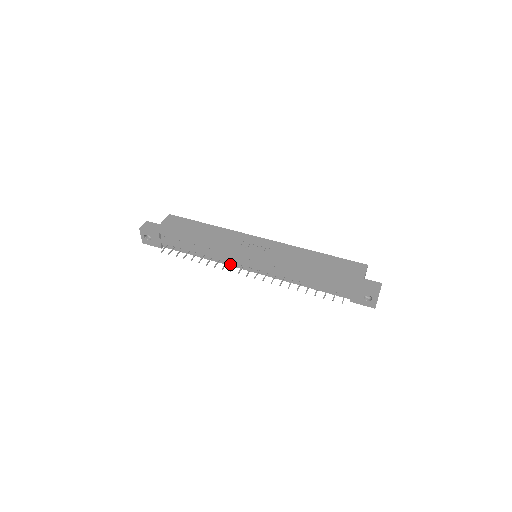
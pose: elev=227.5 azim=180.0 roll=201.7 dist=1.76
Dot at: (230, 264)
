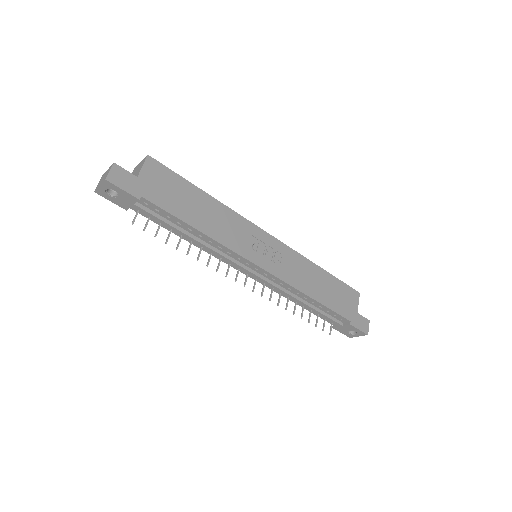
Dot at: (223, 260)
